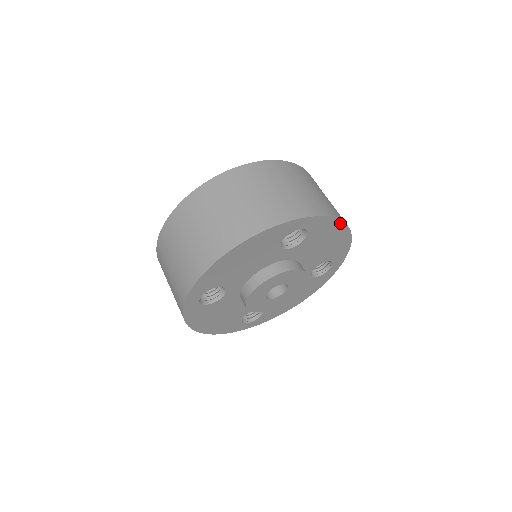
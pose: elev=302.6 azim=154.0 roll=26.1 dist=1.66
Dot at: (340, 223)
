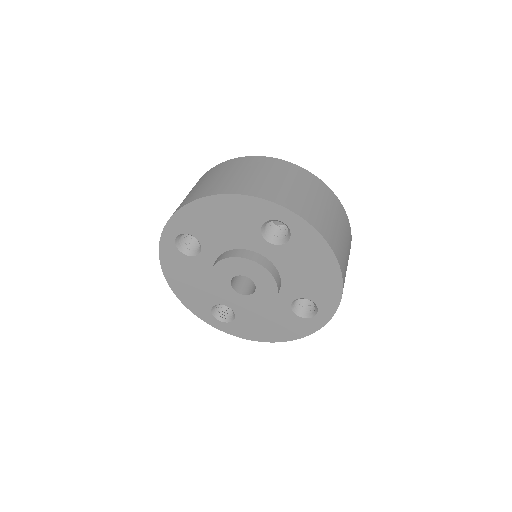
Dot at: (329, 251)
